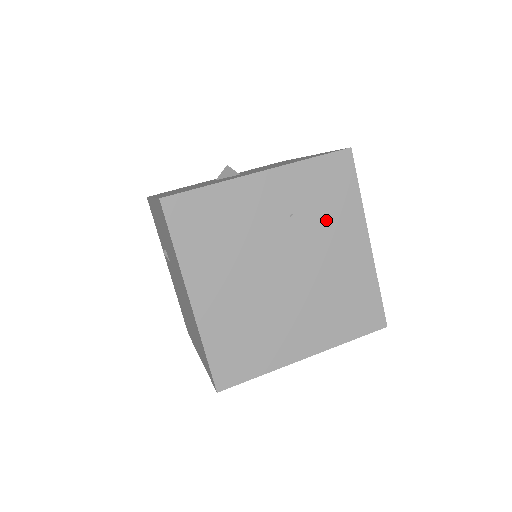
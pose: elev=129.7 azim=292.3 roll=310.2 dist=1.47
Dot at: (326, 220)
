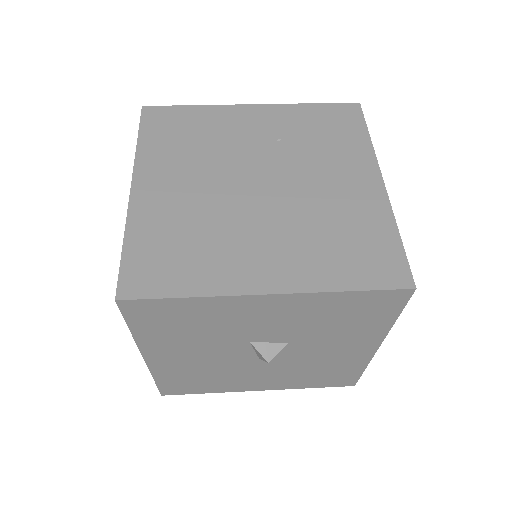
Dot at: (322, 152)
